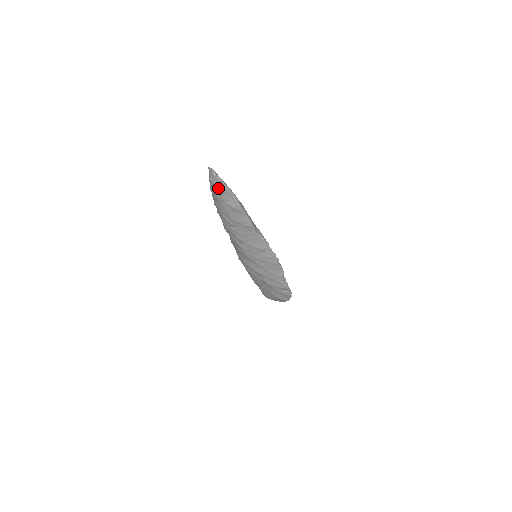
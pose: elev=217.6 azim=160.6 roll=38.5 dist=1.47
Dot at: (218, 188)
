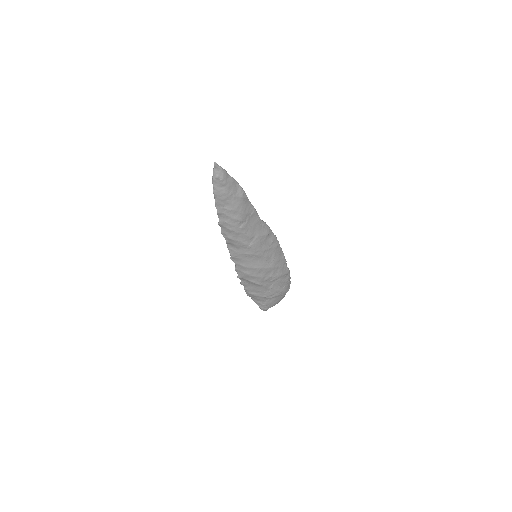
Dot at: (226, 182)
